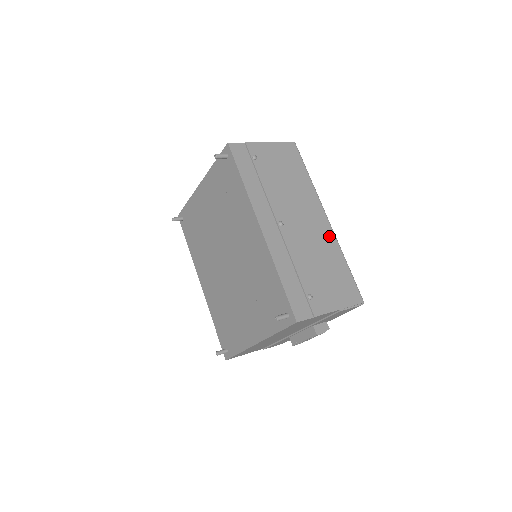
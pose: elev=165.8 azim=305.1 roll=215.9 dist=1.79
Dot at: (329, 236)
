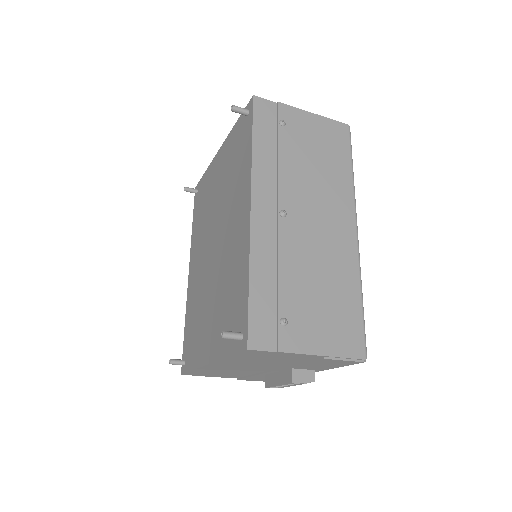
Dot at: (349, 253)
